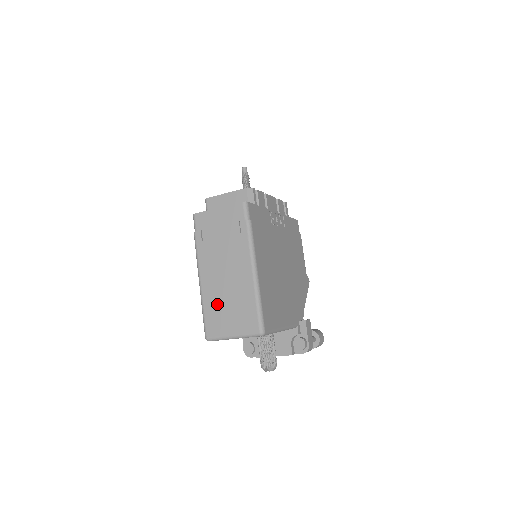
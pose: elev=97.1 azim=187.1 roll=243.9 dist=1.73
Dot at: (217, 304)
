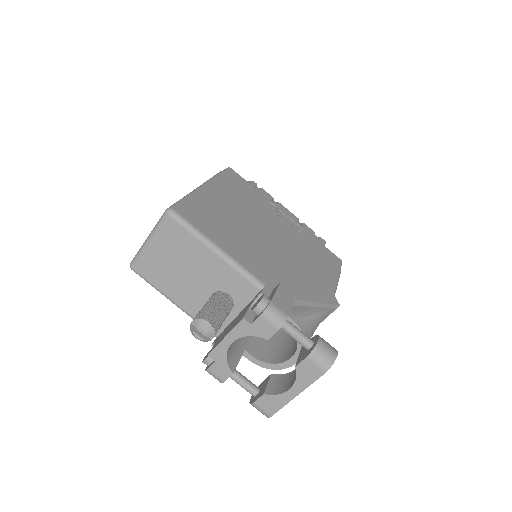
Dot at: occluded
